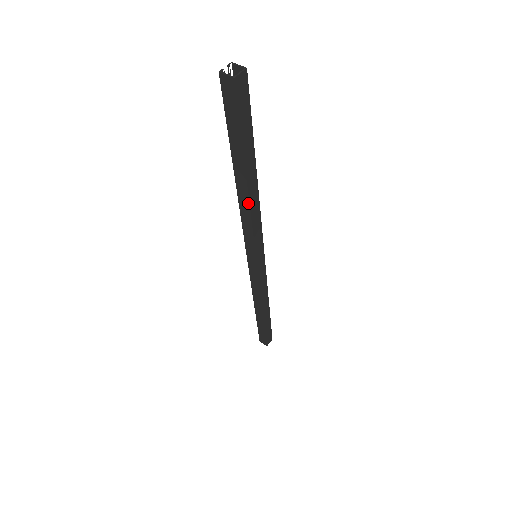
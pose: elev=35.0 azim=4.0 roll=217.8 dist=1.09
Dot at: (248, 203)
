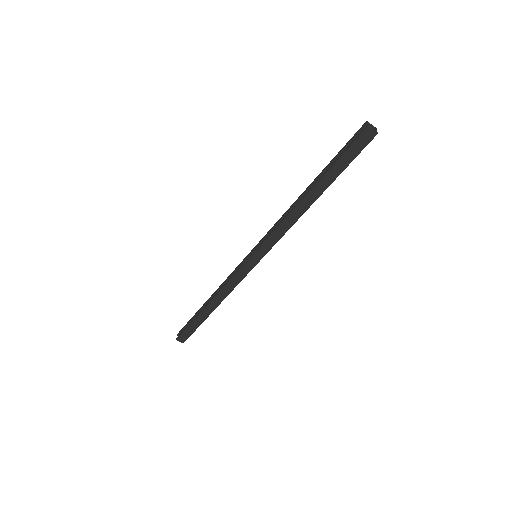
Dot at: (302, 213)
